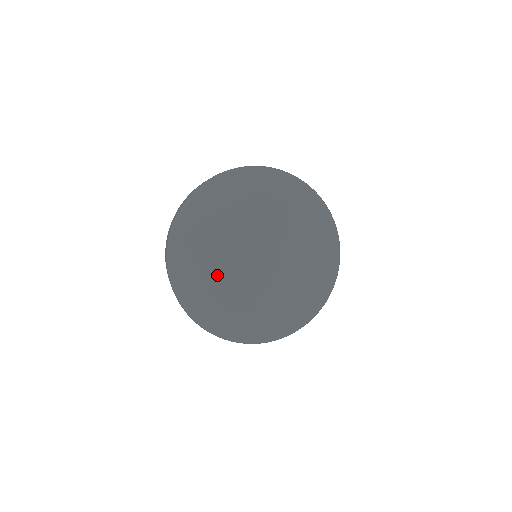
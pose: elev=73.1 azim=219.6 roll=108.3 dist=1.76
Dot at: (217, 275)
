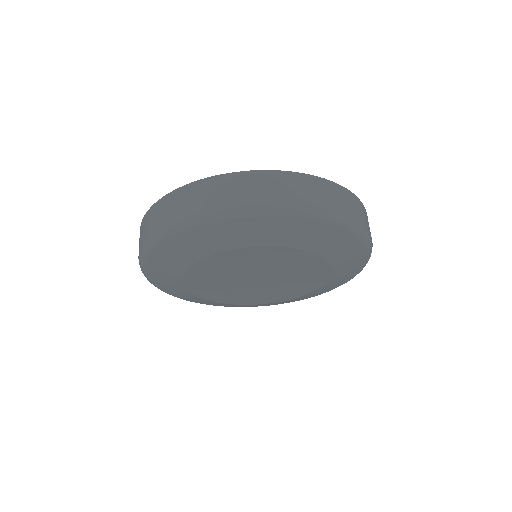
Dot at: (199, 286)
